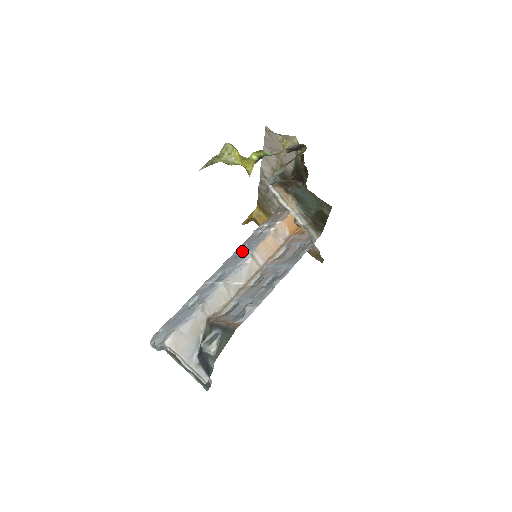
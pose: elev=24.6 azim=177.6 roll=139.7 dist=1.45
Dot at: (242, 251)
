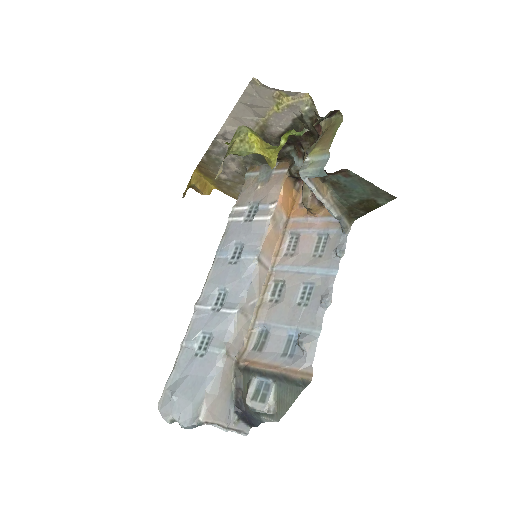
Dot at: (232, 252)
